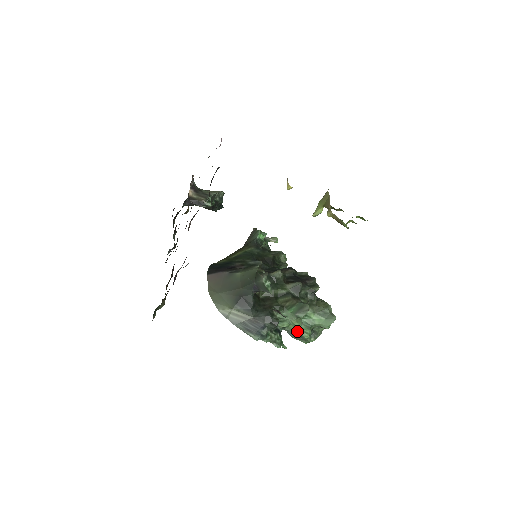
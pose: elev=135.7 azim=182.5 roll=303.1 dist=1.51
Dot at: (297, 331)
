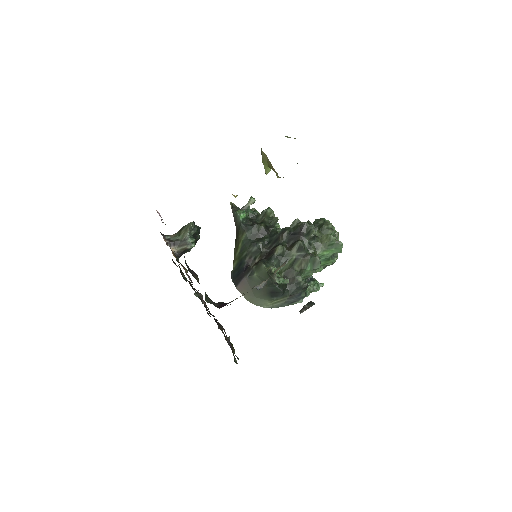
Dot at: occluded
